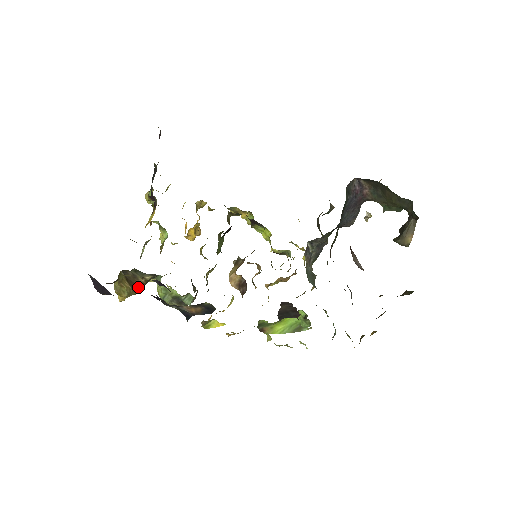
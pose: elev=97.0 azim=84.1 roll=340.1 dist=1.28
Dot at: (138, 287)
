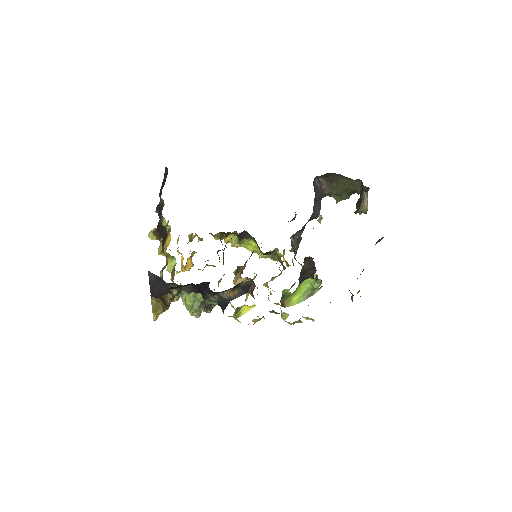
Dot at: (168, 303)
